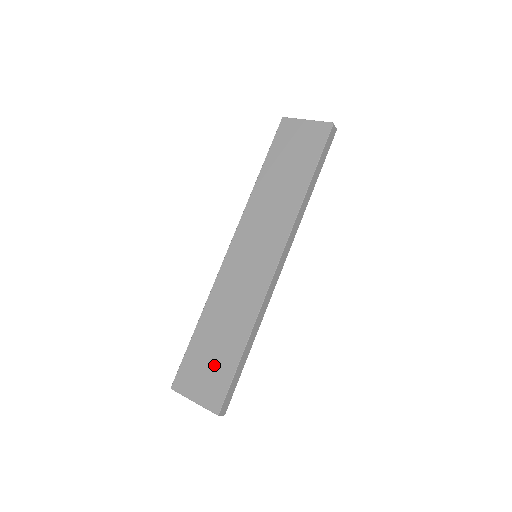
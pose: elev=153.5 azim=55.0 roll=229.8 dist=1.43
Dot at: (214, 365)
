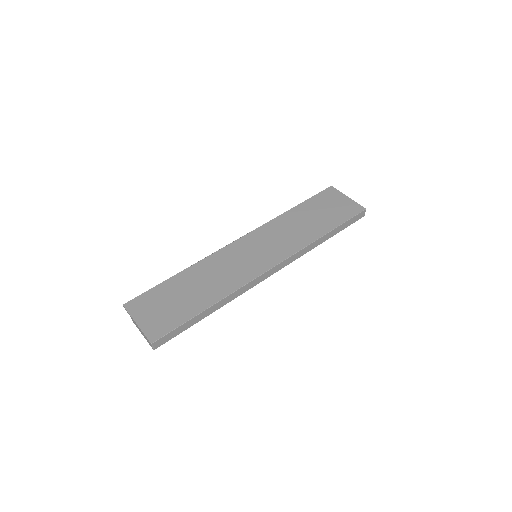
Dot at: (173, 307)
